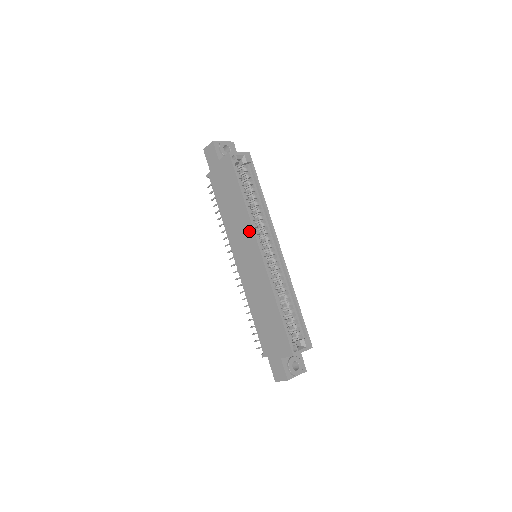
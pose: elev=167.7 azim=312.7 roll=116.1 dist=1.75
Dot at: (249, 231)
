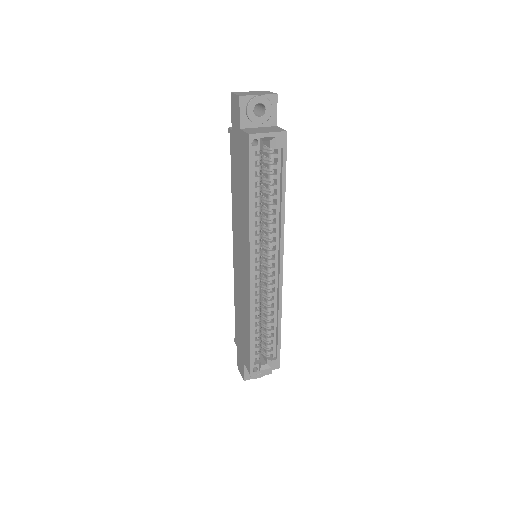
Dot at: (246, 242)
